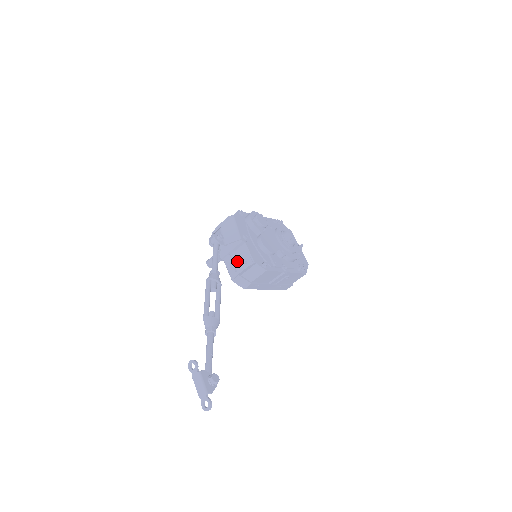
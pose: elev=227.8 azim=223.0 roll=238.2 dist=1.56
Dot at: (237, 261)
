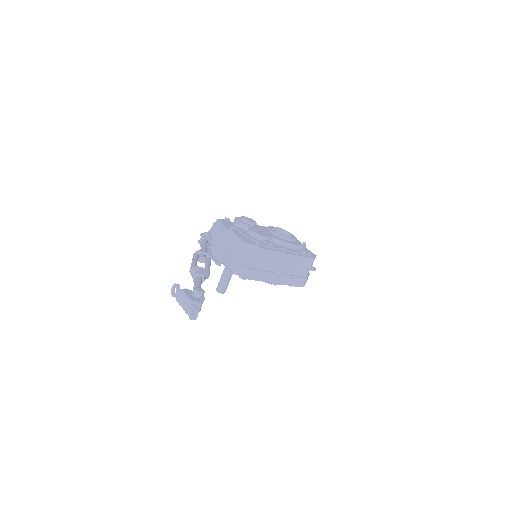
Dot at: (232, 253)
